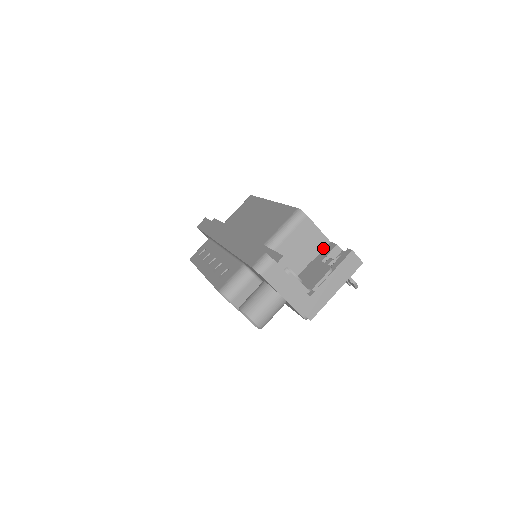
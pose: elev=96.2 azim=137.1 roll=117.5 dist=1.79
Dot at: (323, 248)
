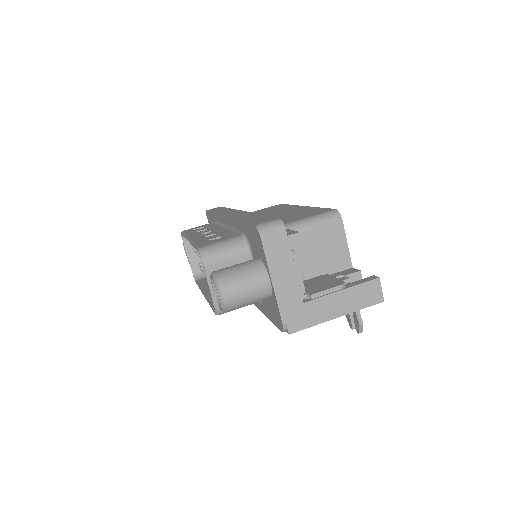
Dot at: (341, 270)
